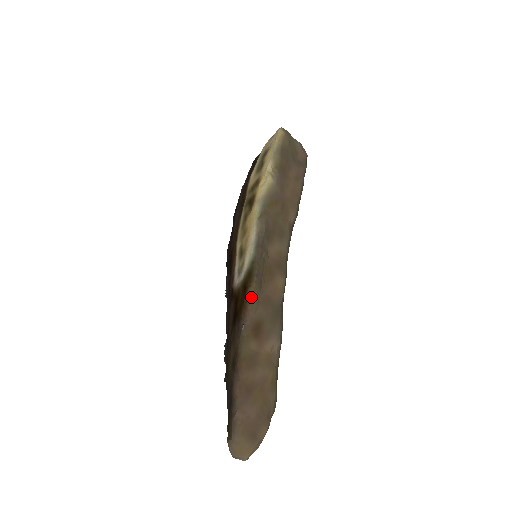
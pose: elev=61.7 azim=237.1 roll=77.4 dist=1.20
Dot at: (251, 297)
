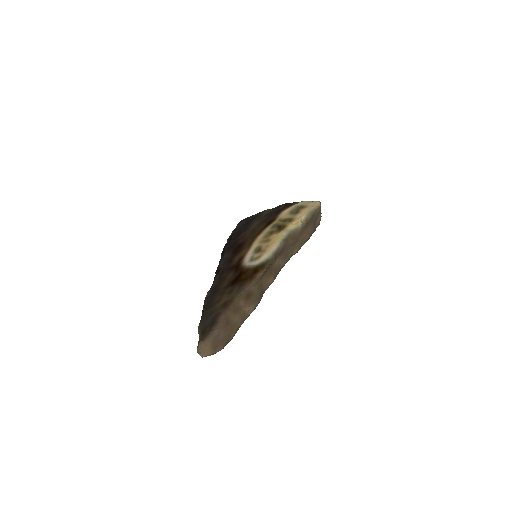
Dot at: (257, 278)
